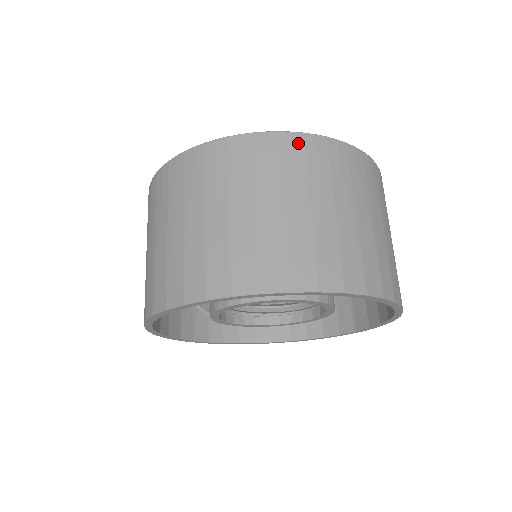
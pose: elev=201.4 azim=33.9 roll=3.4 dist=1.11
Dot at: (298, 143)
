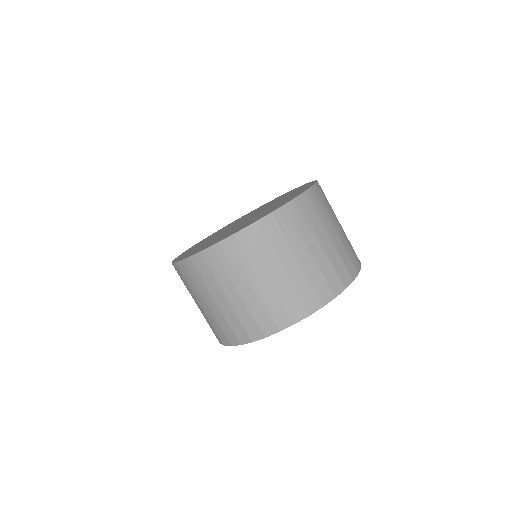
Dot at: (257, 231)
